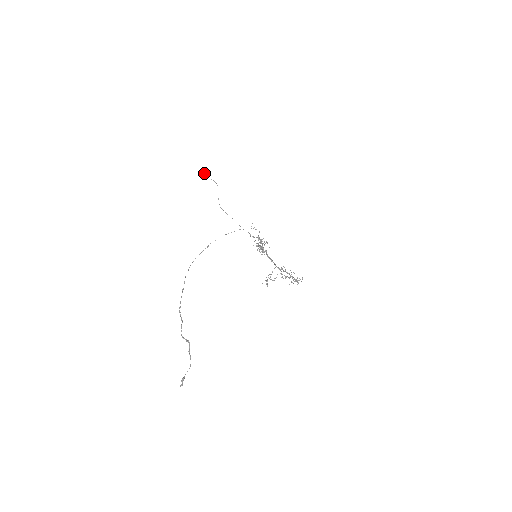
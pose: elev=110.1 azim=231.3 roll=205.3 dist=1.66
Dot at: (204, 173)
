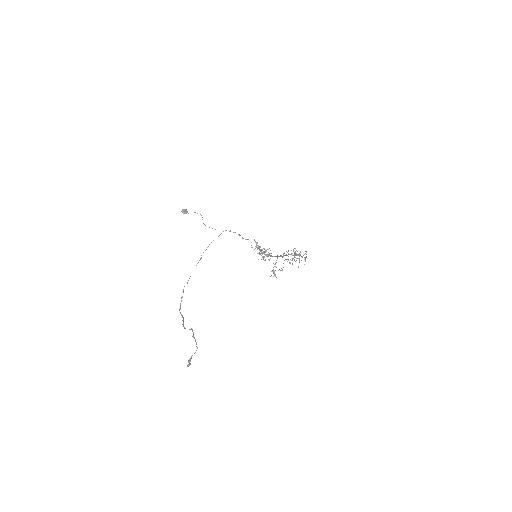
Dot at: (186, 210)
